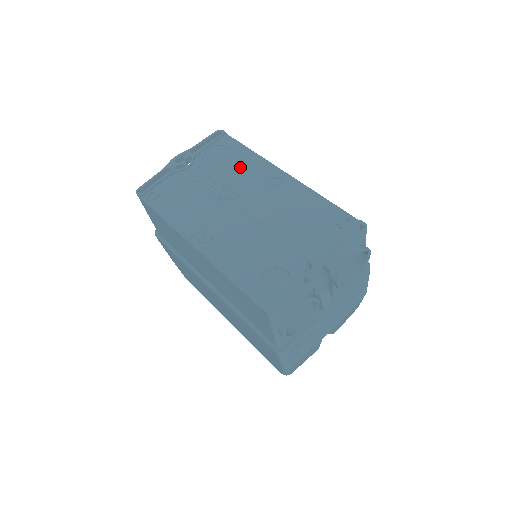
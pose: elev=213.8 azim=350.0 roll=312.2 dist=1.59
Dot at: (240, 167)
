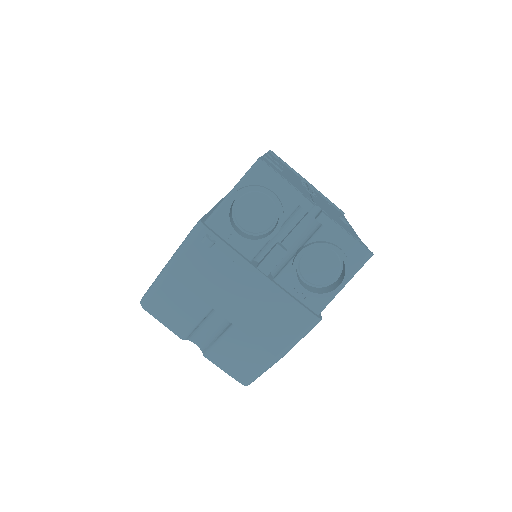
Dot at: occluded
